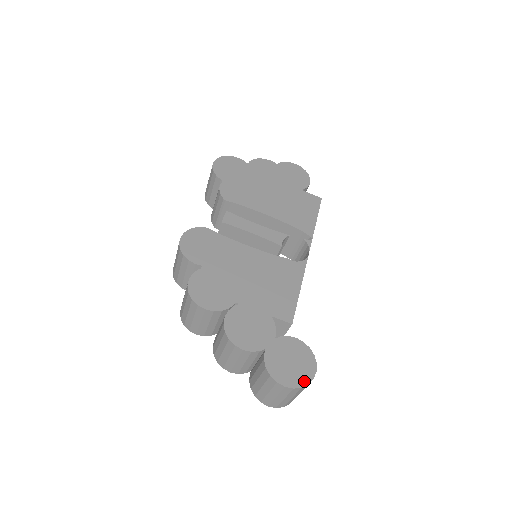
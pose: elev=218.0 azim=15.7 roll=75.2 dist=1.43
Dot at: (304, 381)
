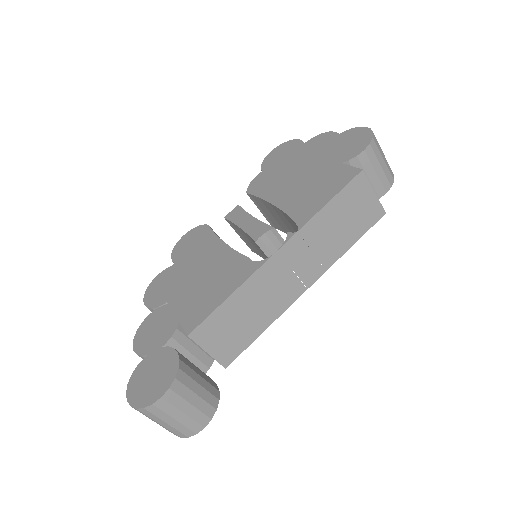
Dot at: (143, 402)
